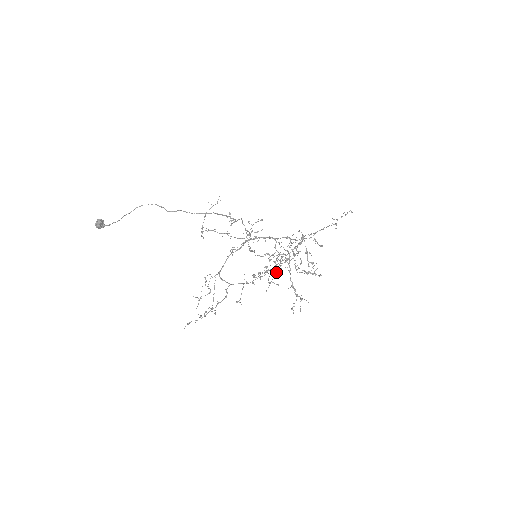
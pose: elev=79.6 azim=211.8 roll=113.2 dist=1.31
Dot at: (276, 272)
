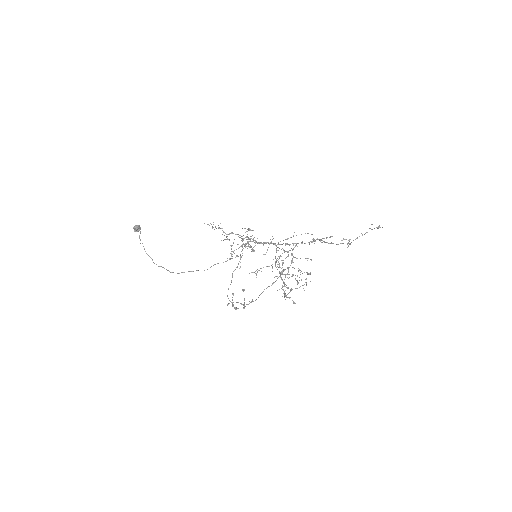
Dot at: (288, 255)
